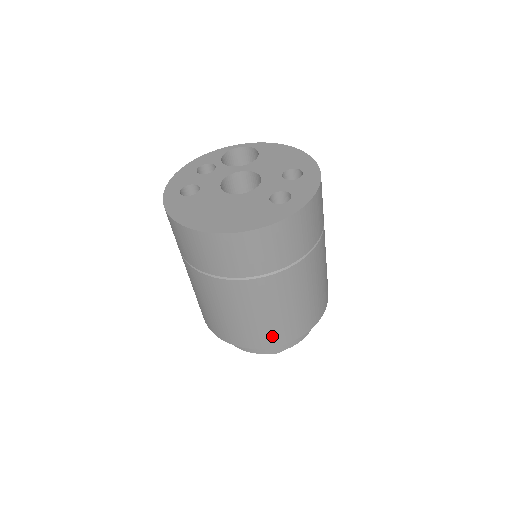
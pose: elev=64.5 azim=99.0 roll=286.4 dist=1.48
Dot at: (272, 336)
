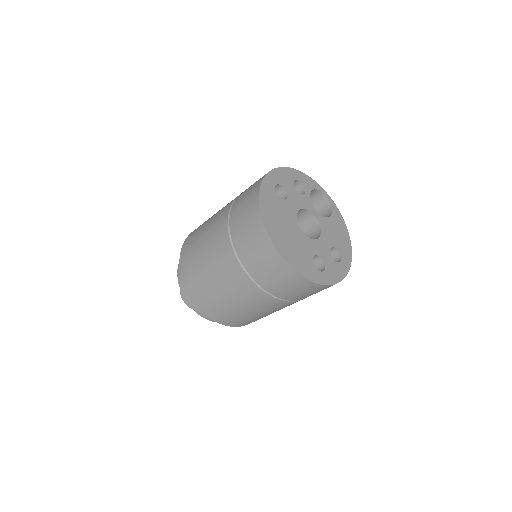
Dot at: (212, 309)
